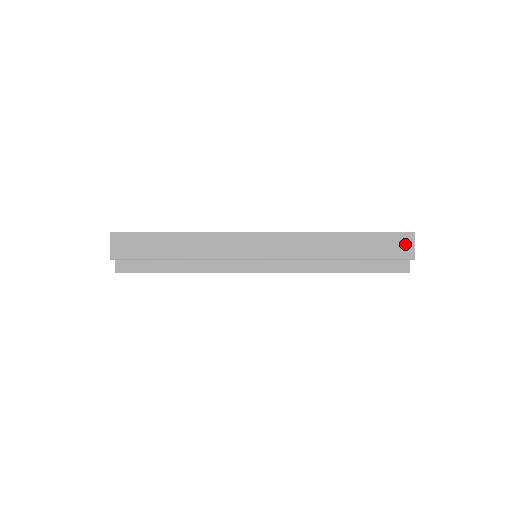
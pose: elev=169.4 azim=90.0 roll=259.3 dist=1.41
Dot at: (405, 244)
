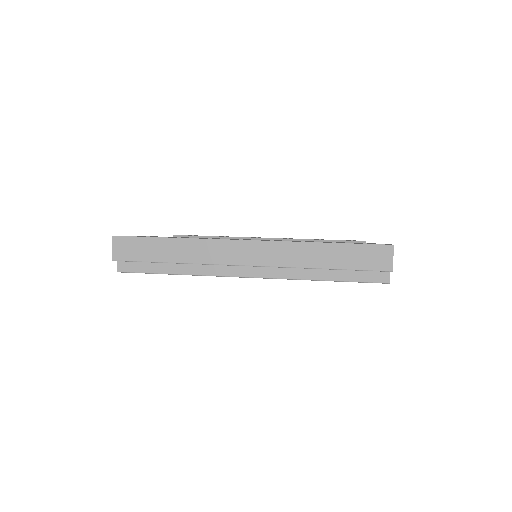
Dot at: (384, 256)
